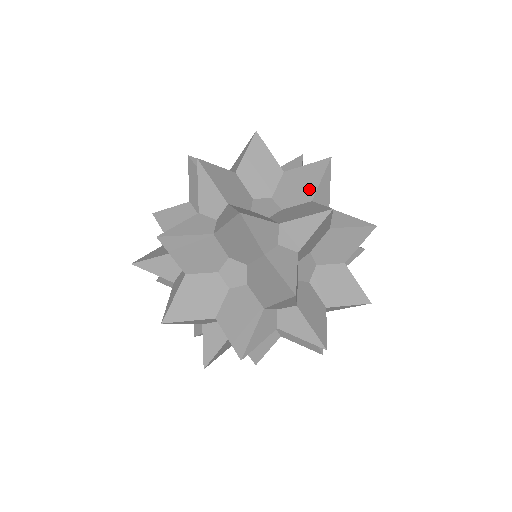
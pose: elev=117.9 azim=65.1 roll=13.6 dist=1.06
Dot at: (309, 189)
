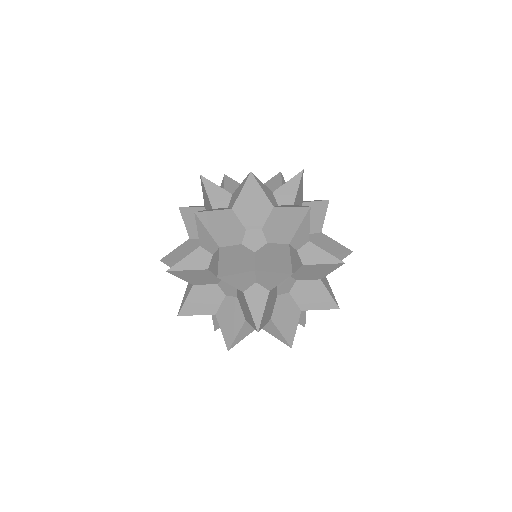
Dot at: (247, 317)
